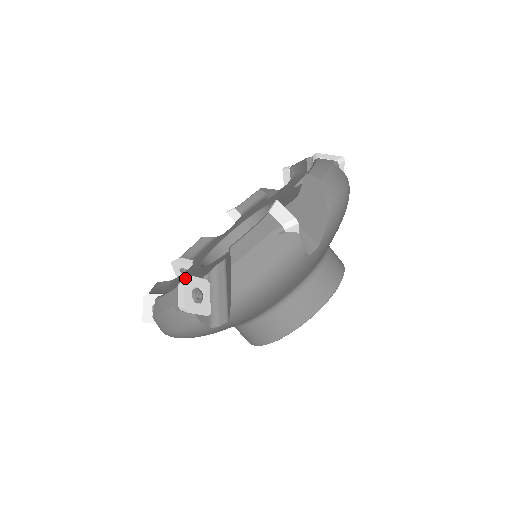
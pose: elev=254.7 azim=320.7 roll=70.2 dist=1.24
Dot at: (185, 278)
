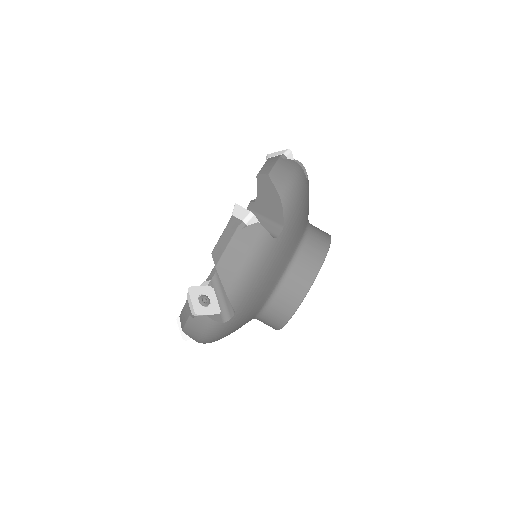
Dot at: (236, 204)
